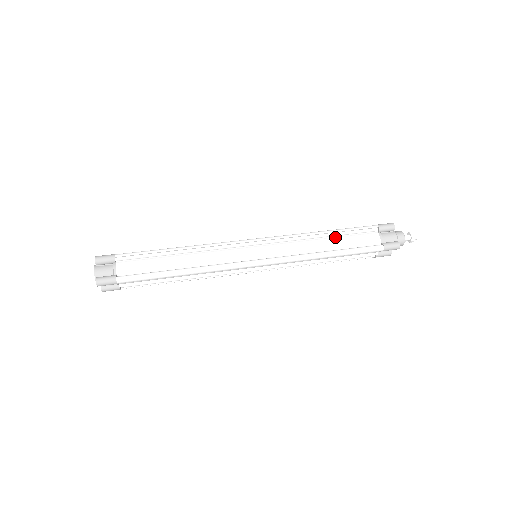
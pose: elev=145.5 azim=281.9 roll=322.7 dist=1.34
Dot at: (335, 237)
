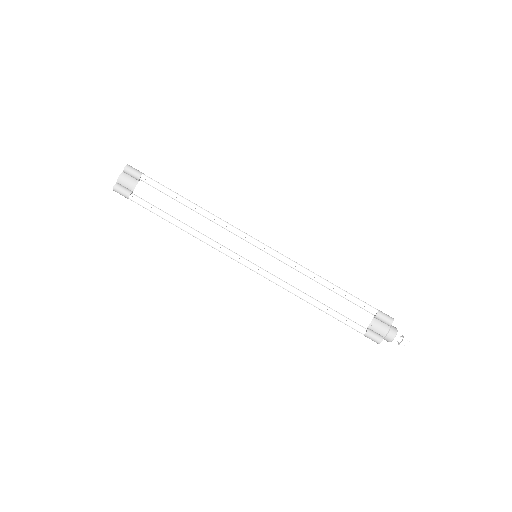
Dot at: (332, 292)
